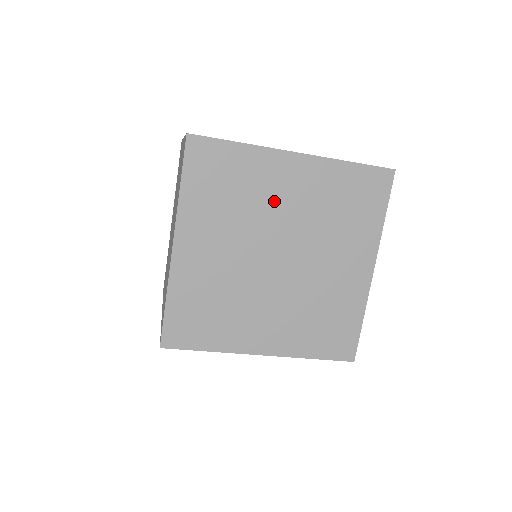
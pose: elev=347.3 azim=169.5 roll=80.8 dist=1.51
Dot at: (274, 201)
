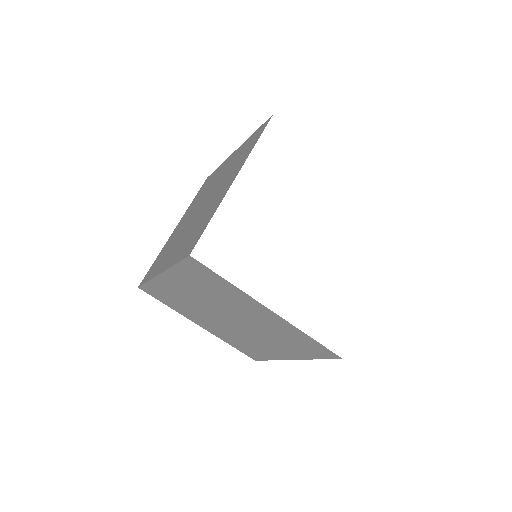
Dot at: (240, 309)
